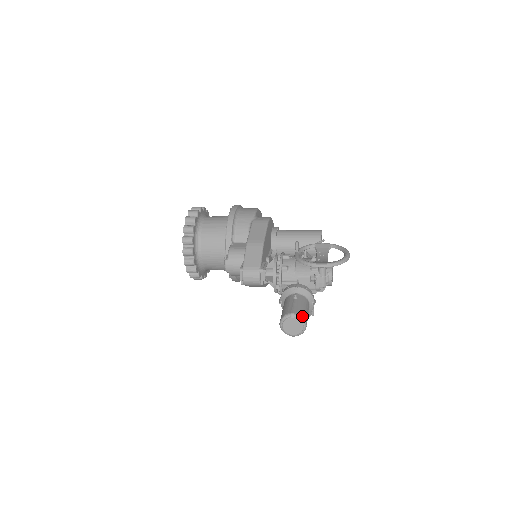
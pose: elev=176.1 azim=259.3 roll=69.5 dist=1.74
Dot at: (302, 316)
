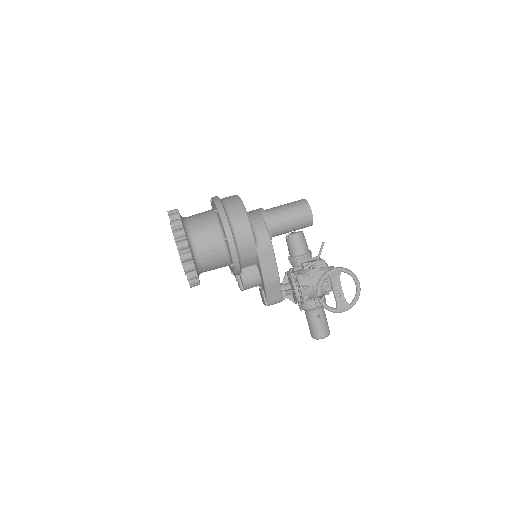
Dot at: (329, 333)
